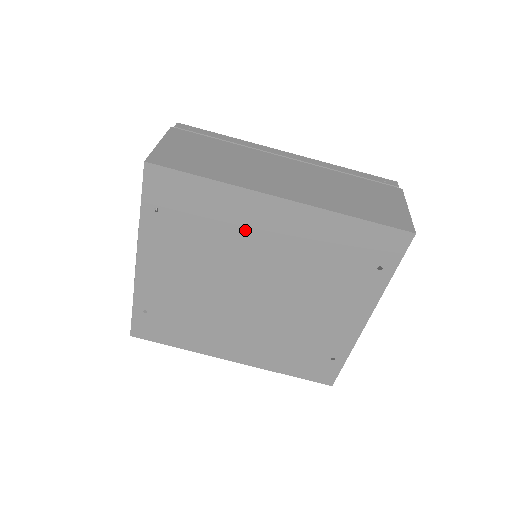
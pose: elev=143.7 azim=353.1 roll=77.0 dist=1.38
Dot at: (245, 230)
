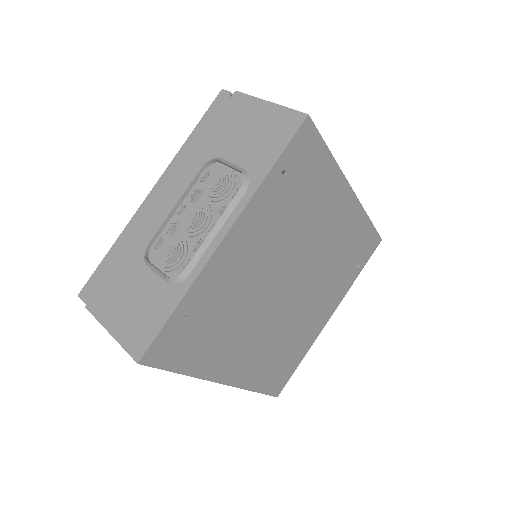
Dot at: (322, 216)
